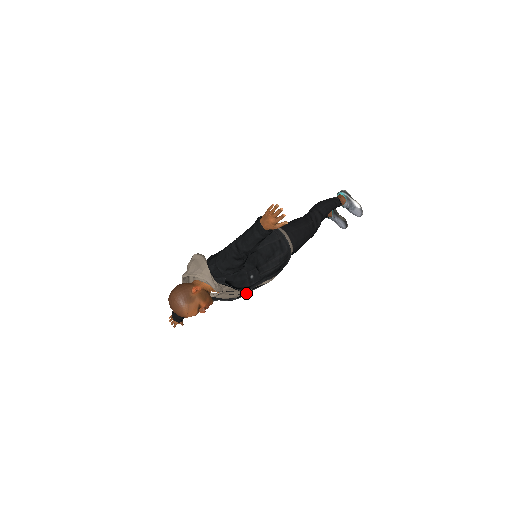
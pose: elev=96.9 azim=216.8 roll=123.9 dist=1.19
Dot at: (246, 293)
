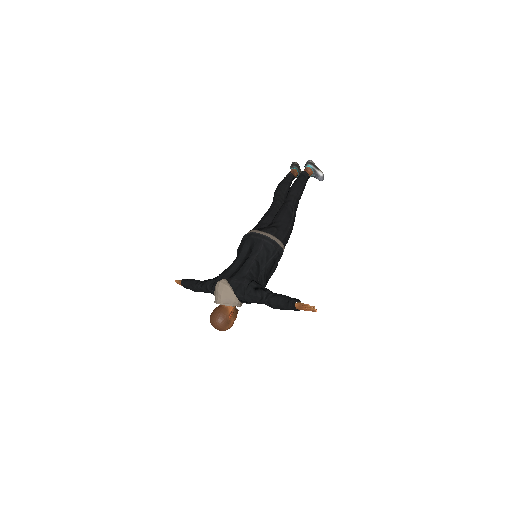
Dot at: occluded
